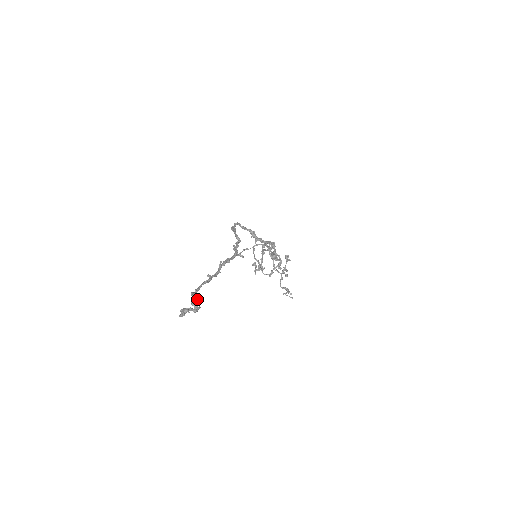
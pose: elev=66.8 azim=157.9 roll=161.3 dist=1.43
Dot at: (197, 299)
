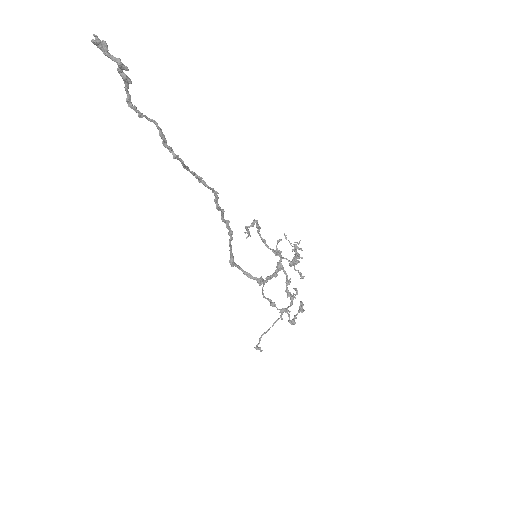
Dot at: (128, 78)
